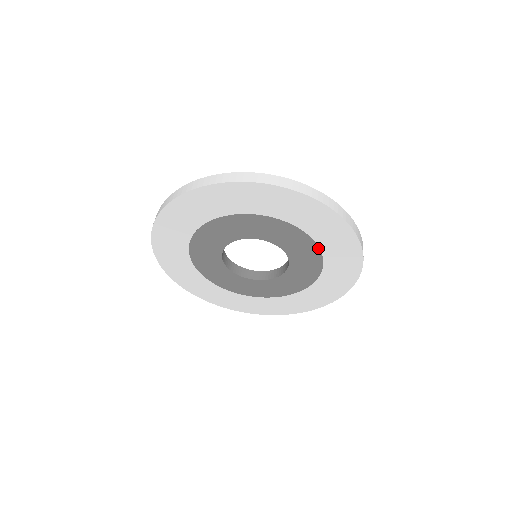
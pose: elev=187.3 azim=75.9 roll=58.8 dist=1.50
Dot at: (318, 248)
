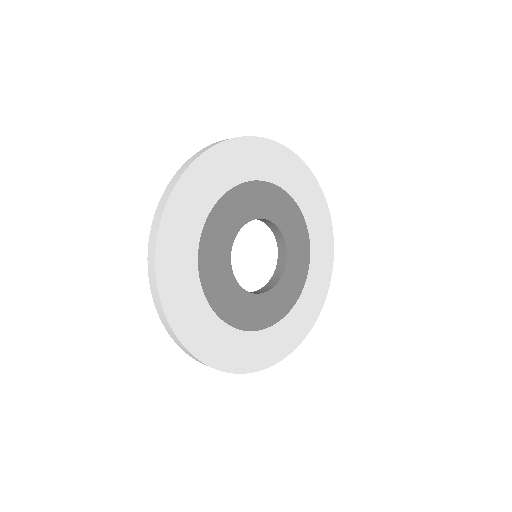
Dot at: (309, 251)
